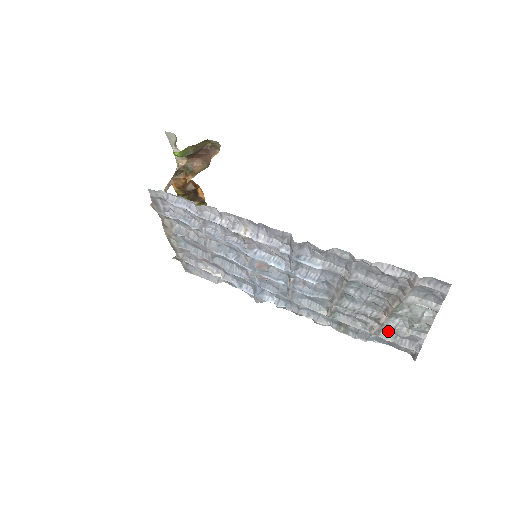
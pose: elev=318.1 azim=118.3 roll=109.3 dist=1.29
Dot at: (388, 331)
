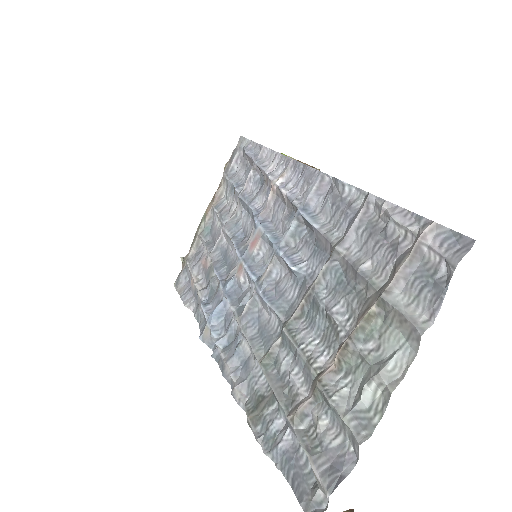
Dot at: (313, 430)
